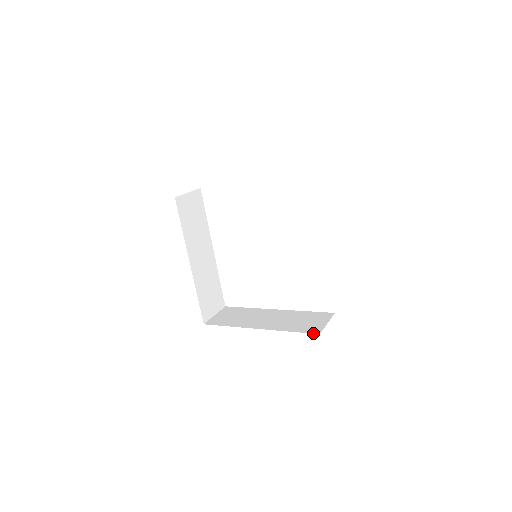
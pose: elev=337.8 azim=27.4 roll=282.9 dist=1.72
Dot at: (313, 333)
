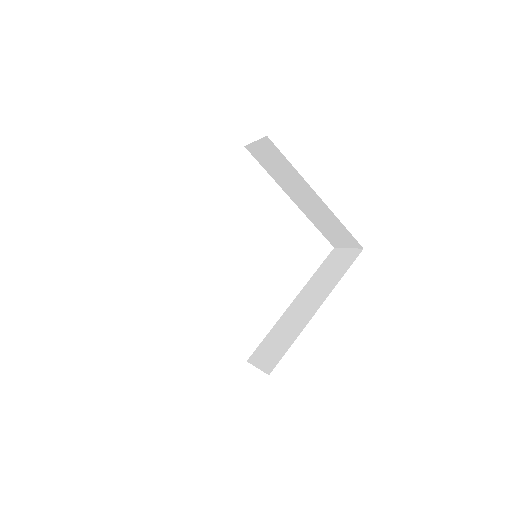
Dot at: occluded
